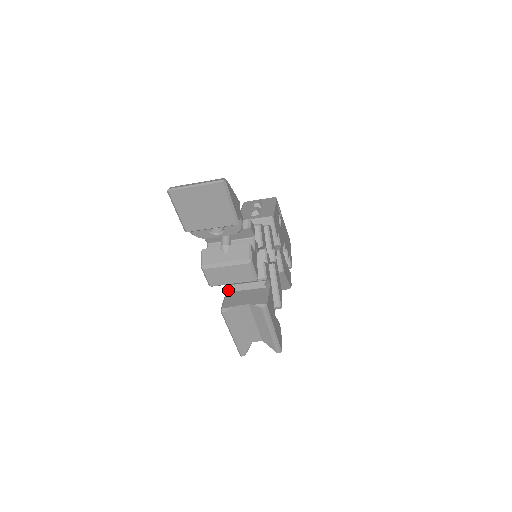
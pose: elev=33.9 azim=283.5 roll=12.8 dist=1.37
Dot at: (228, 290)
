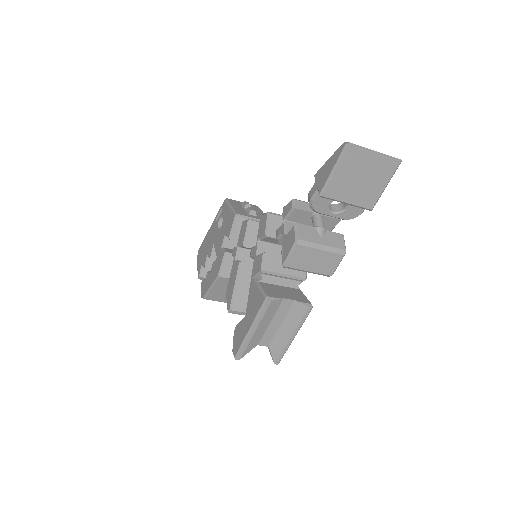
Dot at: (261, 280)
